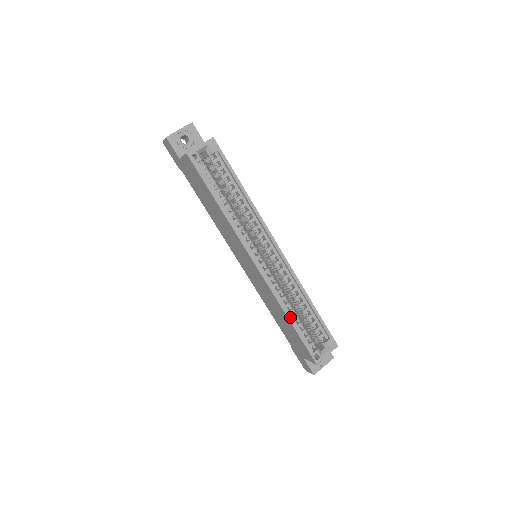
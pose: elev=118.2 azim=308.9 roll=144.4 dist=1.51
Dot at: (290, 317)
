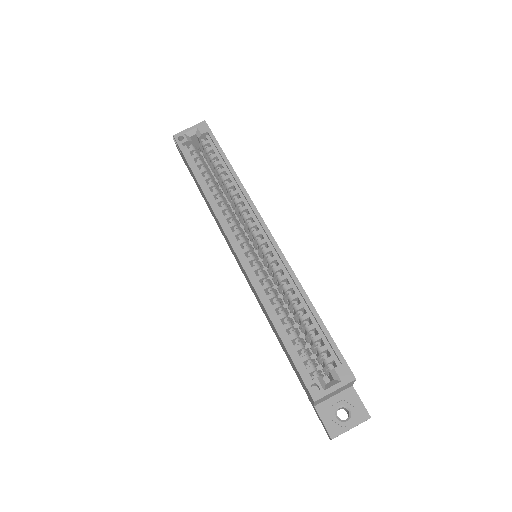
Dot at: (275, 321)
